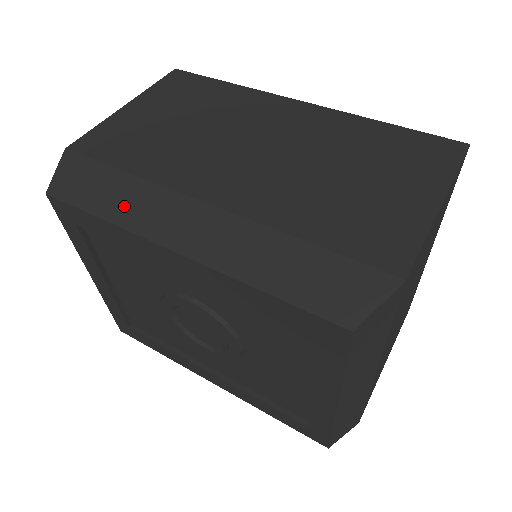
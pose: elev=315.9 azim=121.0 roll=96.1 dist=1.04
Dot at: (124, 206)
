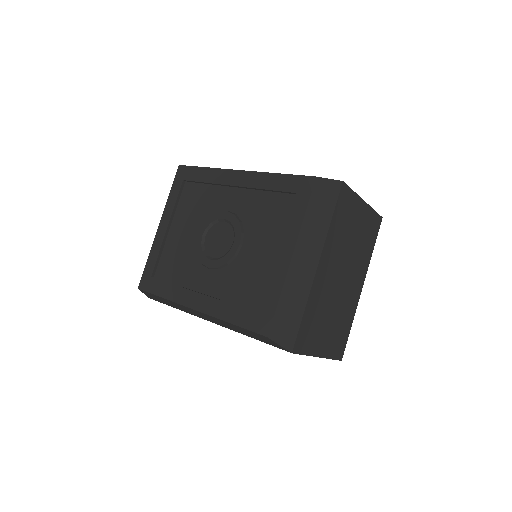
Dot at: occluded
